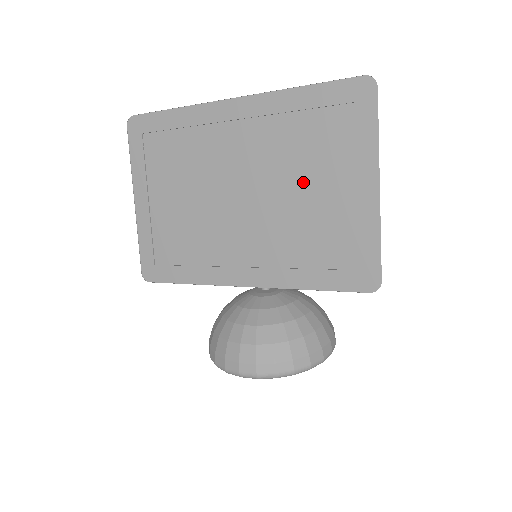
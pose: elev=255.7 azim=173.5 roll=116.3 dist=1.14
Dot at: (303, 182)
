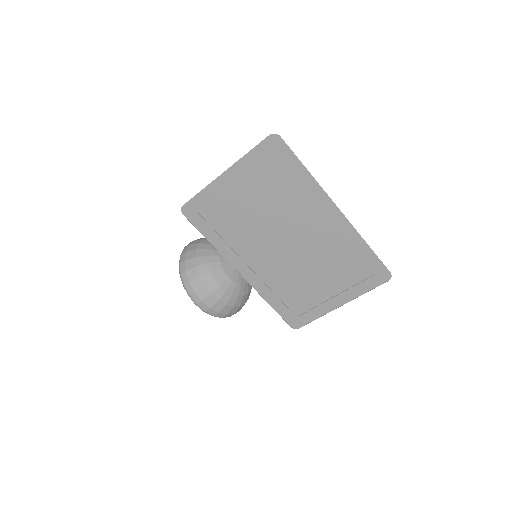
Dot at: (319, 272)
